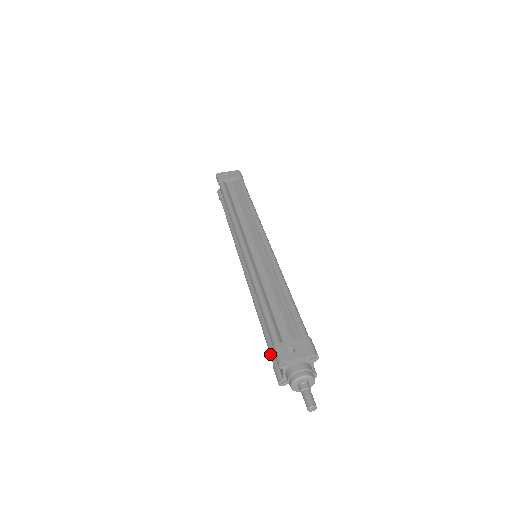
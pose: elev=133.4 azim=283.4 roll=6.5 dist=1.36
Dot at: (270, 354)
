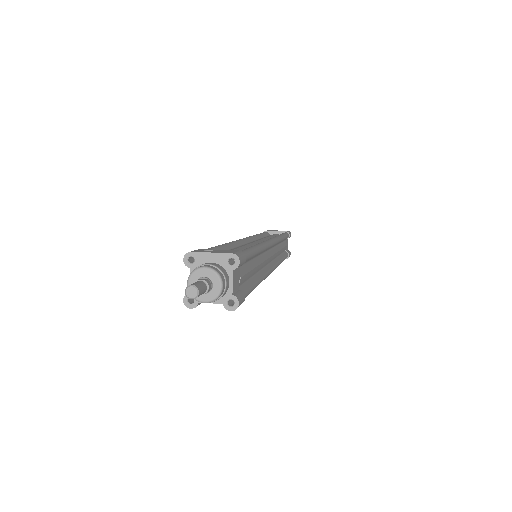
Dot at: occluded
